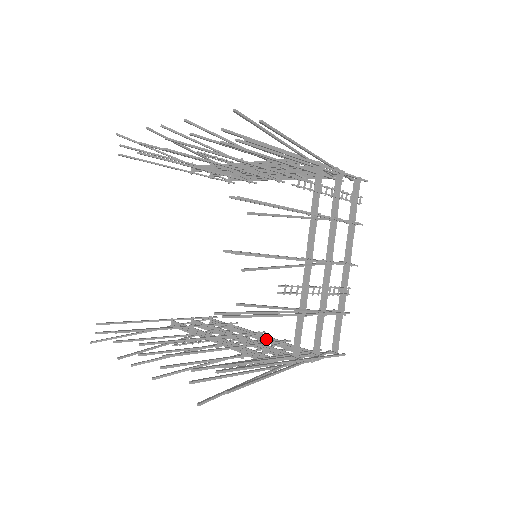
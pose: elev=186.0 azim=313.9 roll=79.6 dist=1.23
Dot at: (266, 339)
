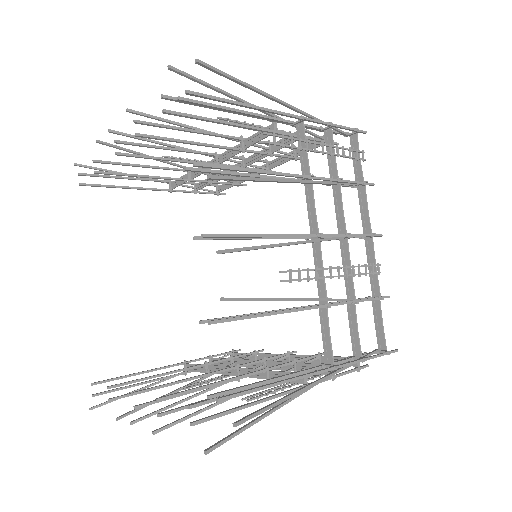
Dot at: occluded
